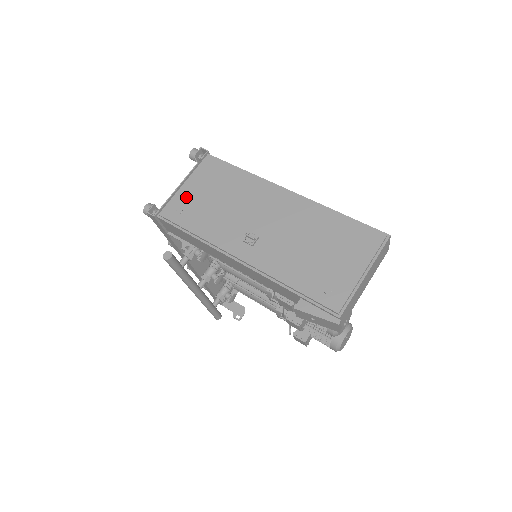
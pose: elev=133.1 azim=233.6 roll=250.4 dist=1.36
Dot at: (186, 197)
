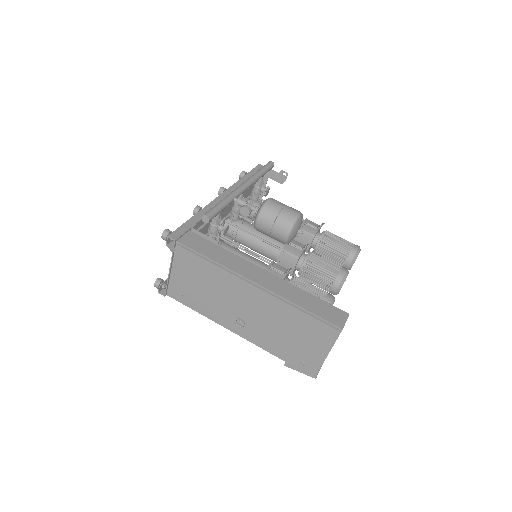
Dot at: (179, 283)
